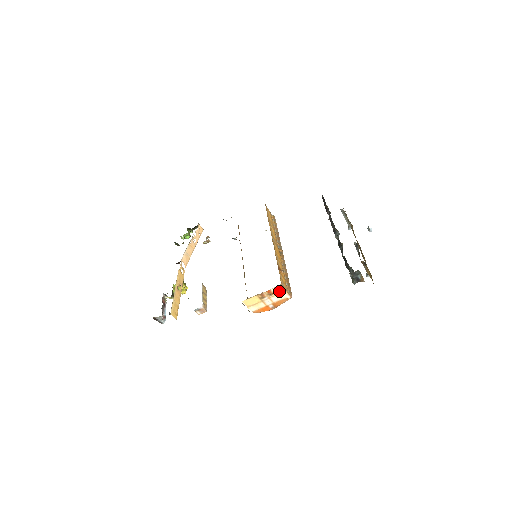
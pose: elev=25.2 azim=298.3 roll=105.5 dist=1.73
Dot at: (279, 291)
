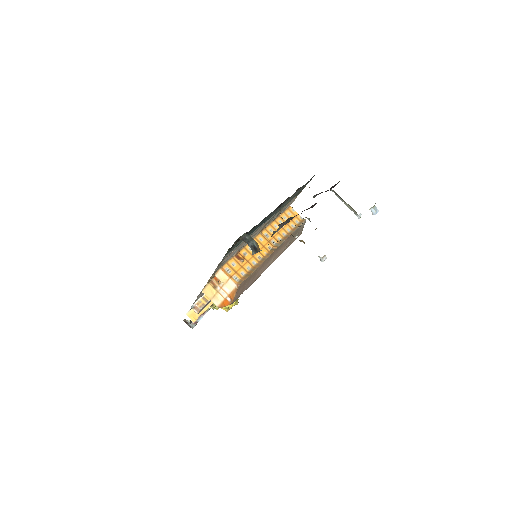
Dot at: (223, 278)
